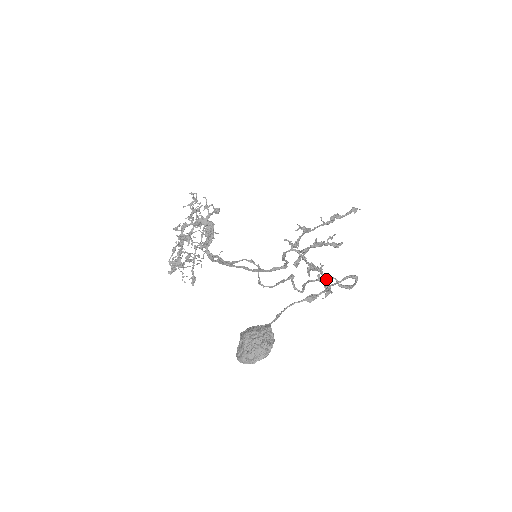
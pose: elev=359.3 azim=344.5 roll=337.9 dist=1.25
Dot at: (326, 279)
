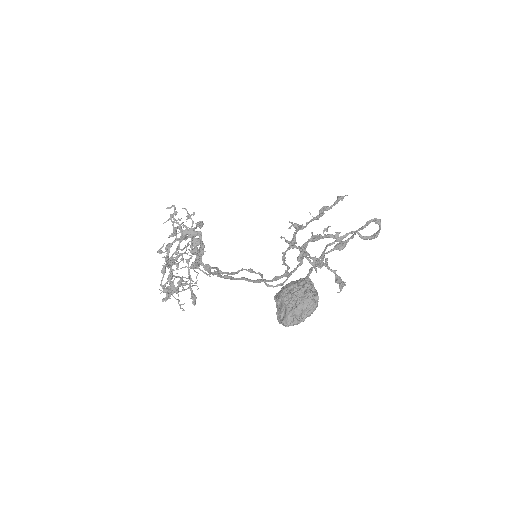
Dot at: (346, 236)
